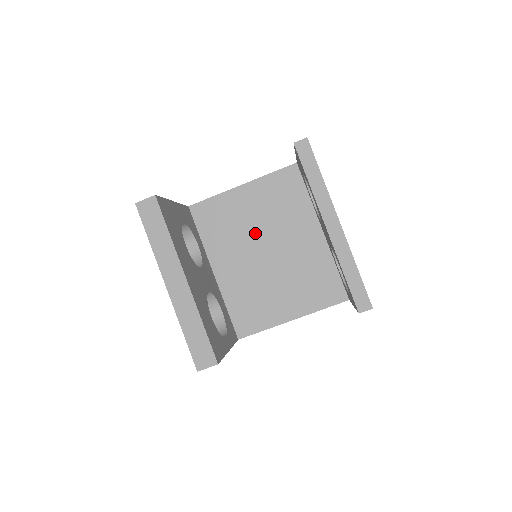
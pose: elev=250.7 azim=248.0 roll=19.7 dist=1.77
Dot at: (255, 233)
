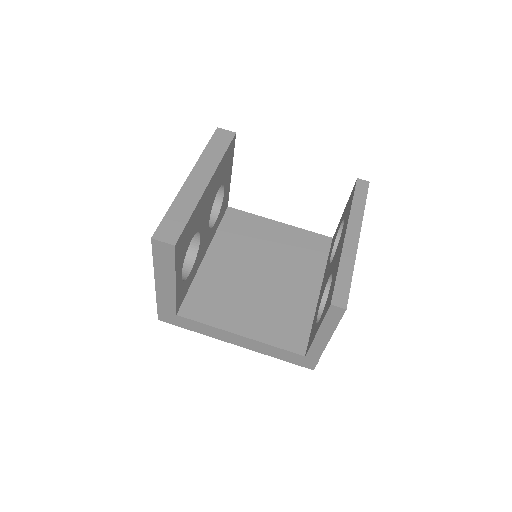
Dot at: (263, 255)
